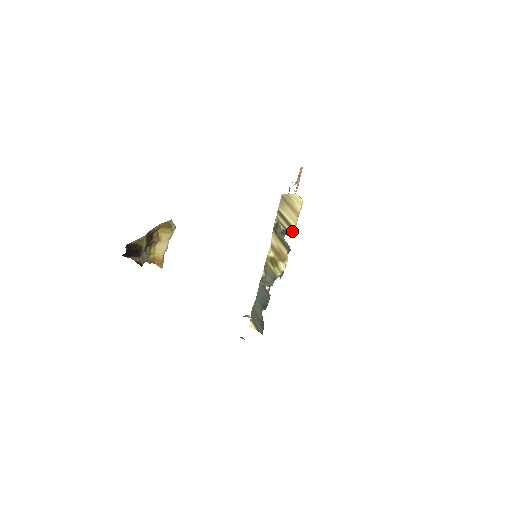
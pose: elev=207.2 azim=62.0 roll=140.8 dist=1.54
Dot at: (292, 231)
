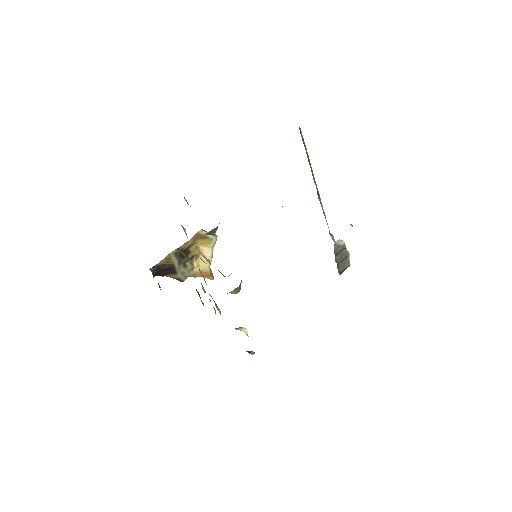
Dot at: occluded
